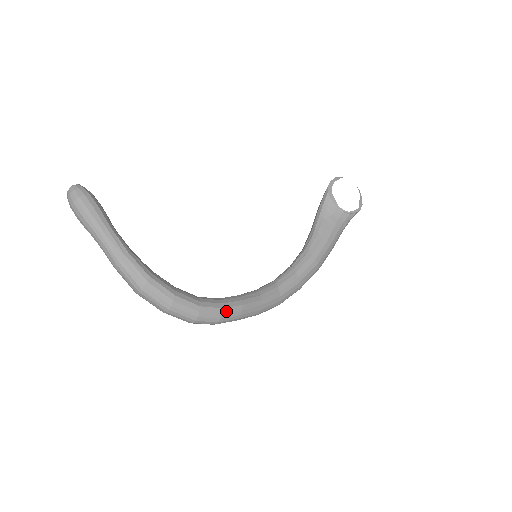
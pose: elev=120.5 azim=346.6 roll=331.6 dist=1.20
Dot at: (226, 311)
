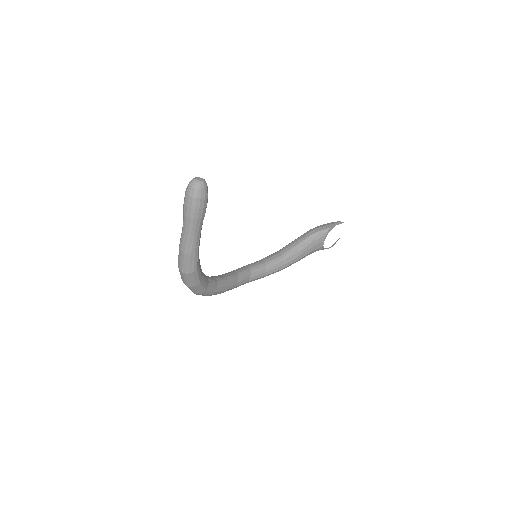
Dot at: (215, 293)
